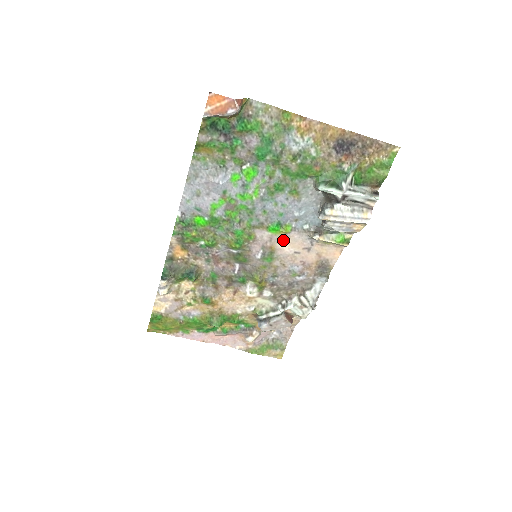
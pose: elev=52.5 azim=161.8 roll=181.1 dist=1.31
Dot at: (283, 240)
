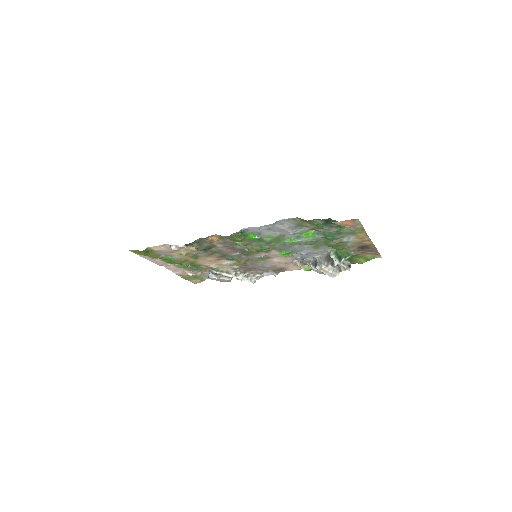
Dot at: (280, 257)
